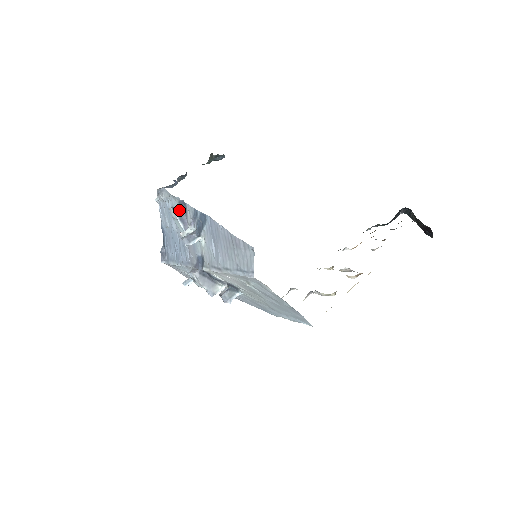
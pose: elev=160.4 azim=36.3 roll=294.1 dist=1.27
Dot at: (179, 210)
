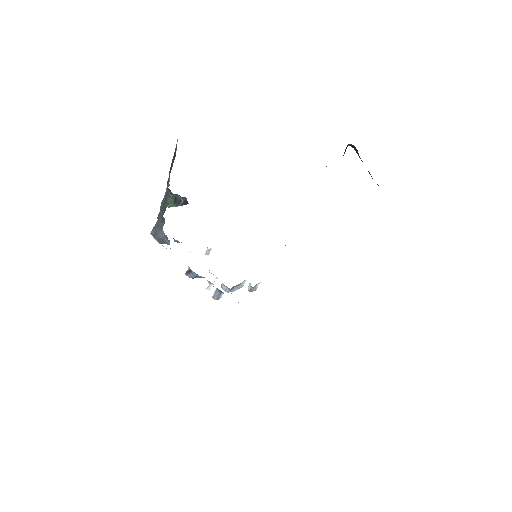
Dot at: (195, 277)
